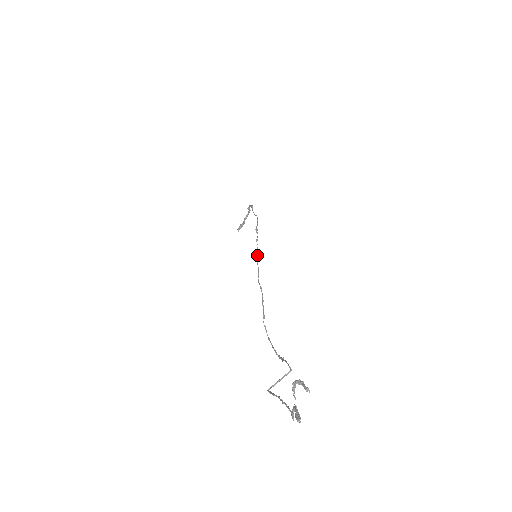
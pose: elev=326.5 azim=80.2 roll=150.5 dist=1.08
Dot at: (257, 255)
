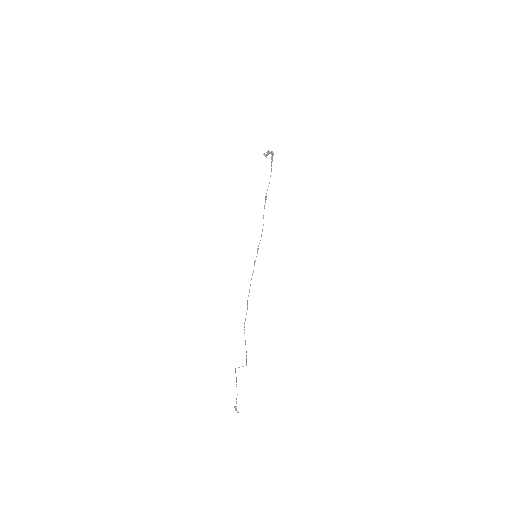
Dot at: (252, 275)
